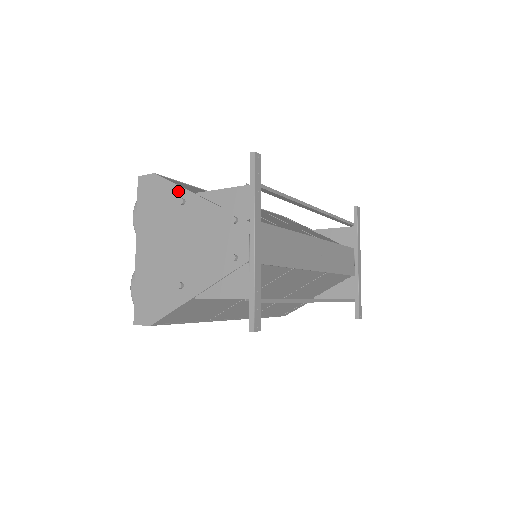
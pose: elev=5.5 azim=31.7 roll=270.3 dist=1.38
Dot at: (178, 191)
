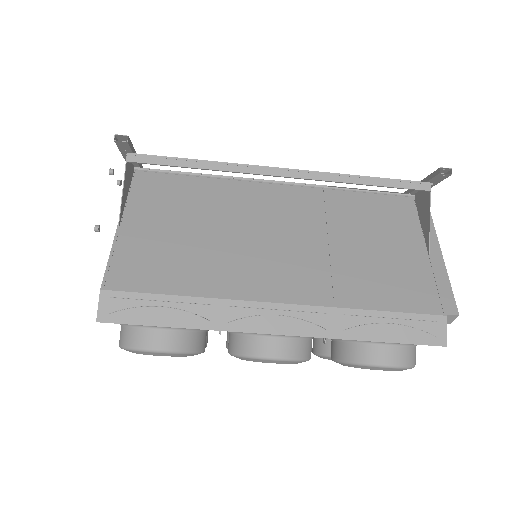
Dot at: occluded
